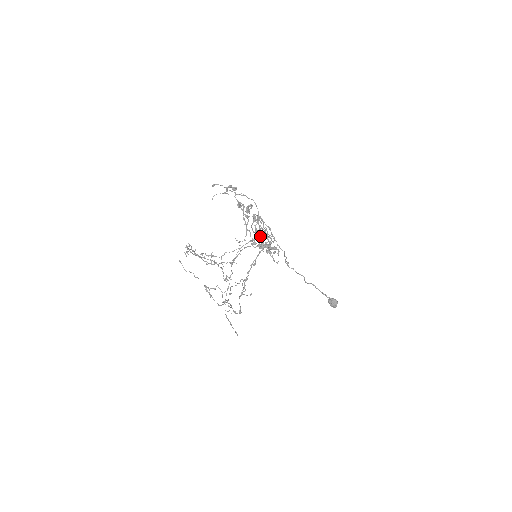
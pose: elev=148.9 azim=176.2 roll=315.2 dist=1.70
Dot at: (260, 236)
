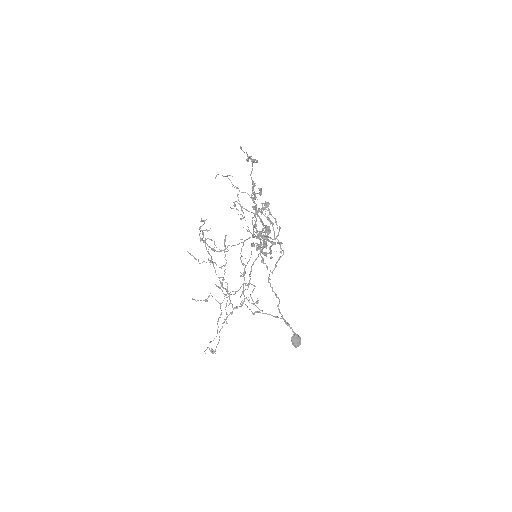
Dot at: occluded
